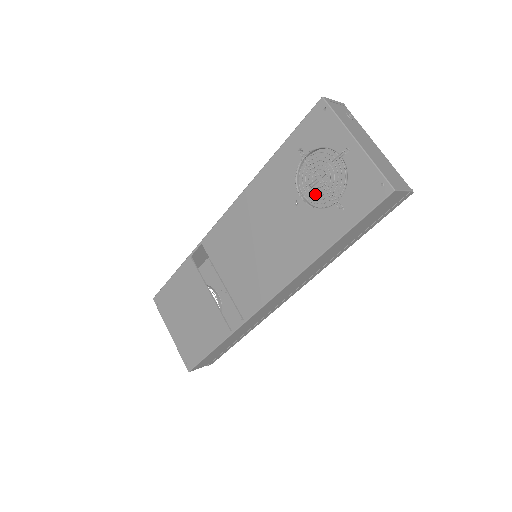
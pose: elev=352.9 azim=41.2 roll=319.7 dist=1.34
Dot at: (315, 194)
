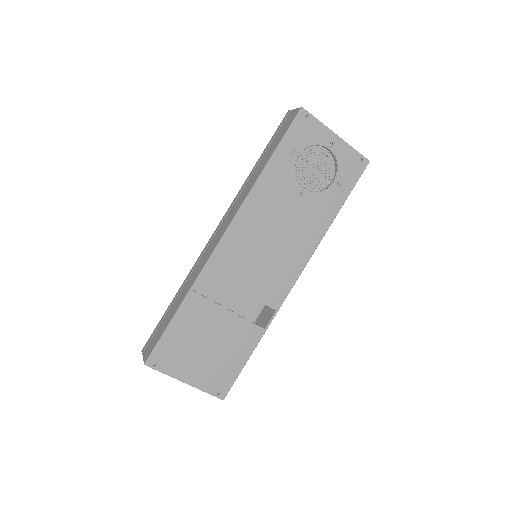
Dot at: occluded
